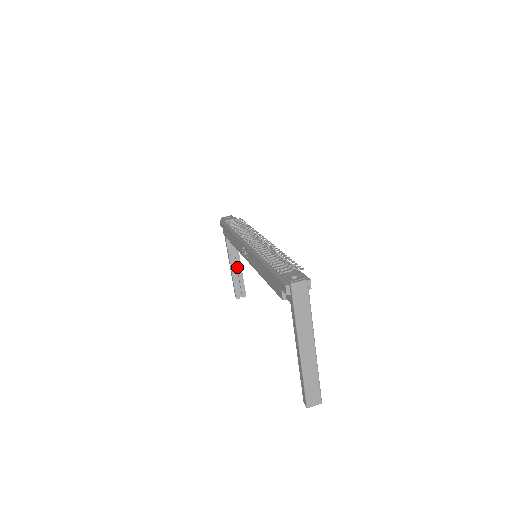
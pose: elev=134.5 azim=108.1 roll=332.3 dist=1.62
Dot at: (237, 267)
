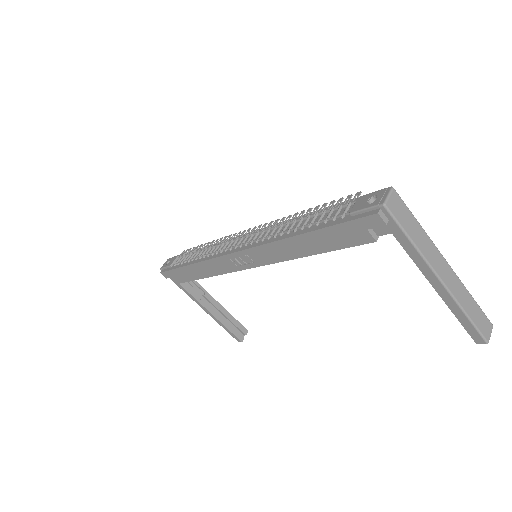
Dot at: (217, 308)
